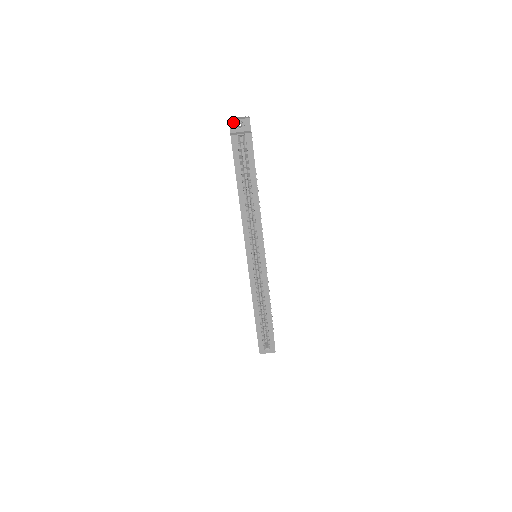
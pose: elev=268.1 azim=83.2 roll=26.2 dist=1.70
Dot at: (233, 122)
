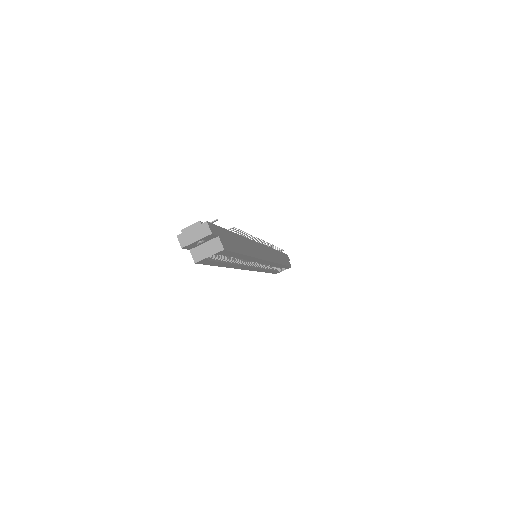
Dot at: (189, 245)
